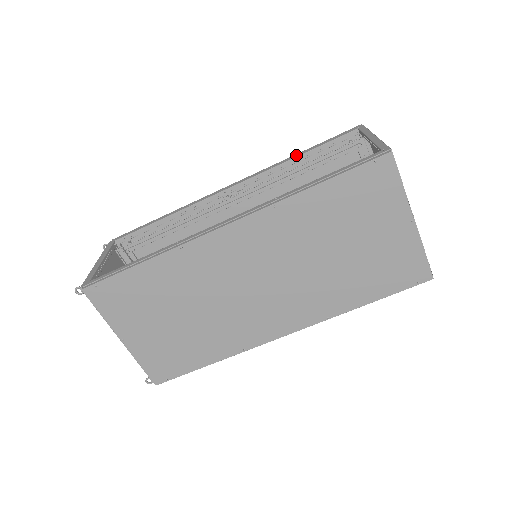
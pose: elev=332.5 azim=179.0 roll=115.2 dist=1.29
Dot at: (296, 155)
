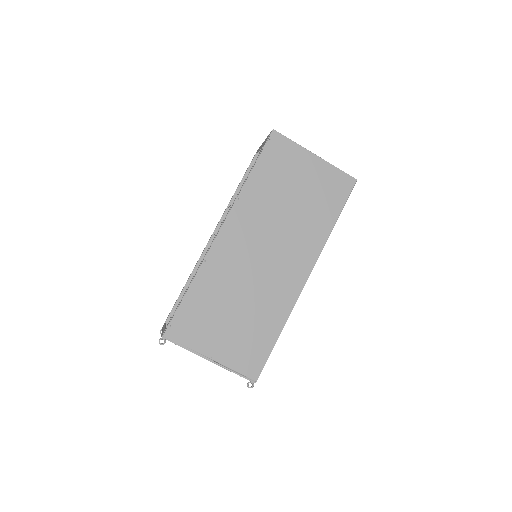
Dot at: (235, 191)
